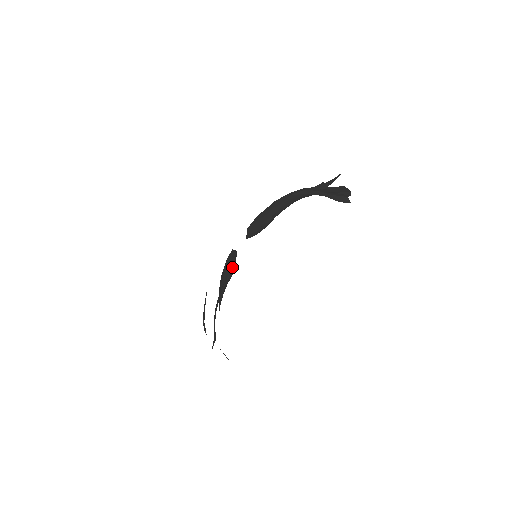
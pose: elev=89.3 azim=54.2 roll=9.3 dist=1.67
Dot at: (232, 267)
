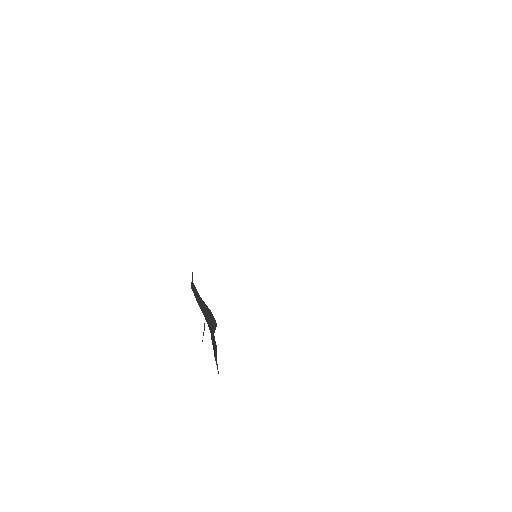
Dot at: occluded
